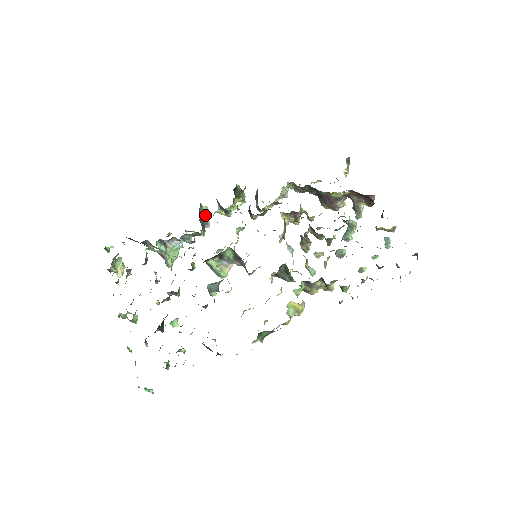
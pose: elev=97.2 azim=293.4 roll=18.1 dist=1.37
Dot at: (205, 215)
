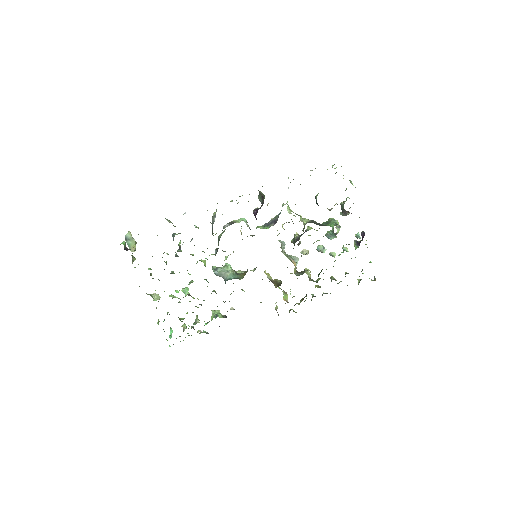
Dot at: (214, 216)
